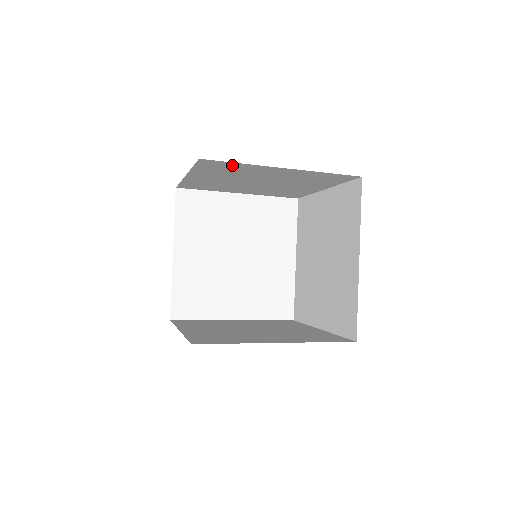
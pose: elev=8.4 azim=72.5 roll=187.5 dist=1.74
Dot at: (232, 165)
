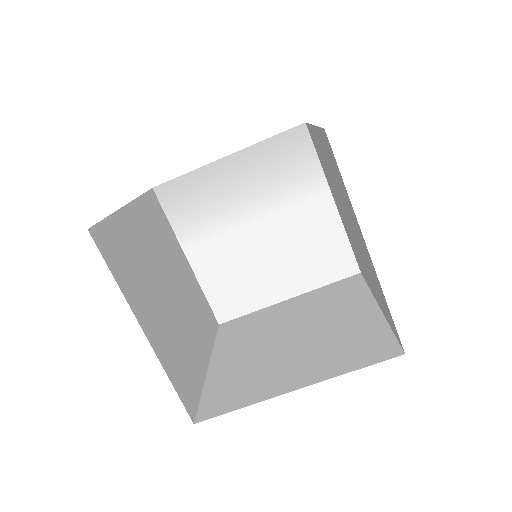
Dot at: (187, 186)
